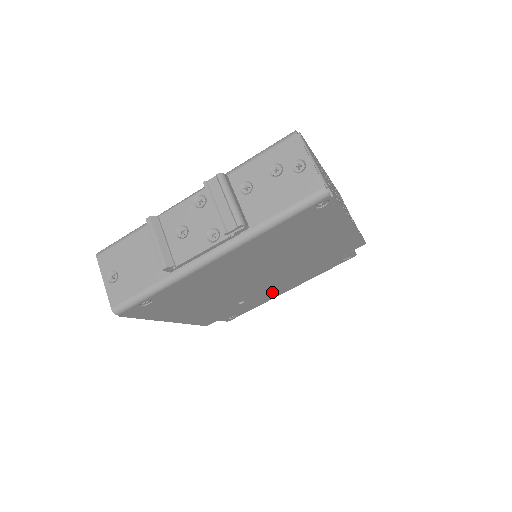
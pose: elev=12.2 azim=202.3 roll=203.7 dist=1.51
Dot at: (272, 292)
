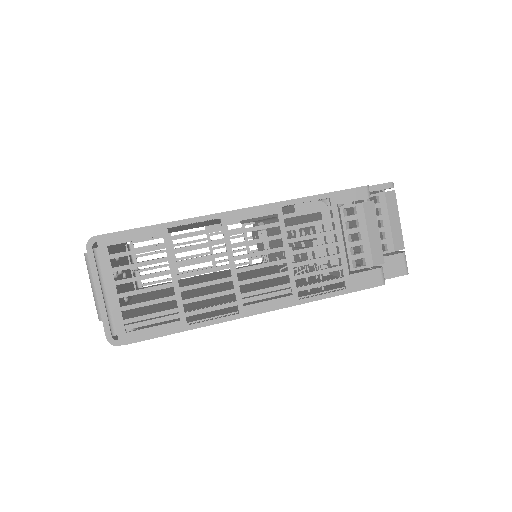
Dot at: occluded
